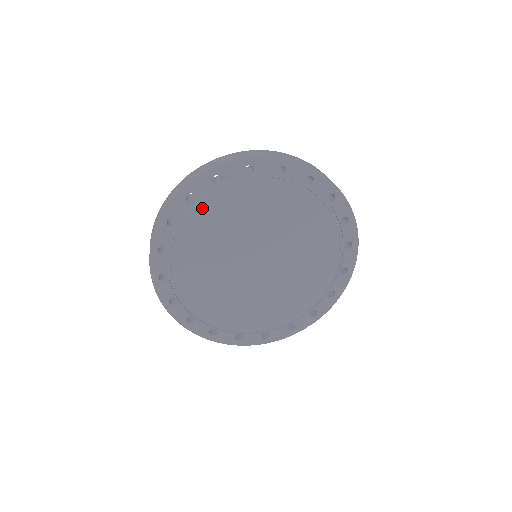
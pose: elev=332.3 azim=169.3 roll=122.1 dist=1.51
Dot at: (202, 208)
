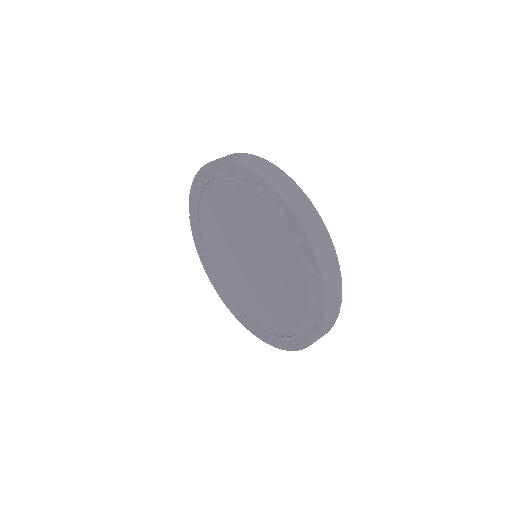
Dot at: (204, 234)
